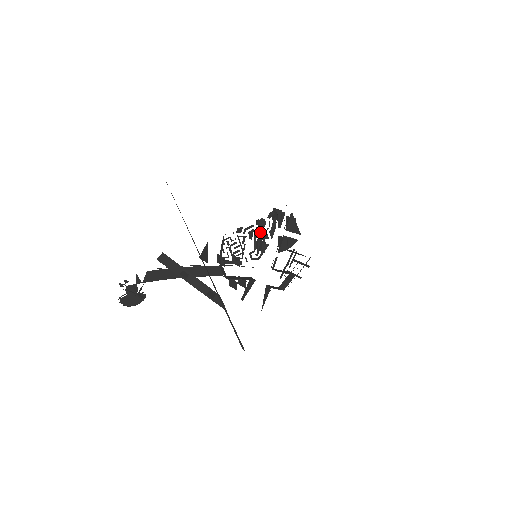
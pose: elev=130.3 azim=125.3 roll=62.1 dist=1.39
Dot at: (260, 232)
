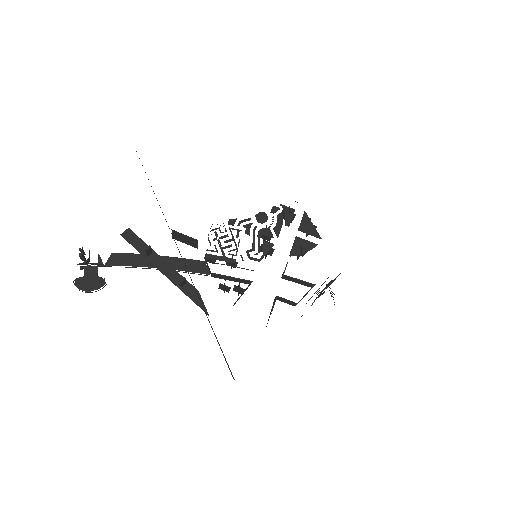
Dot at: occluded
